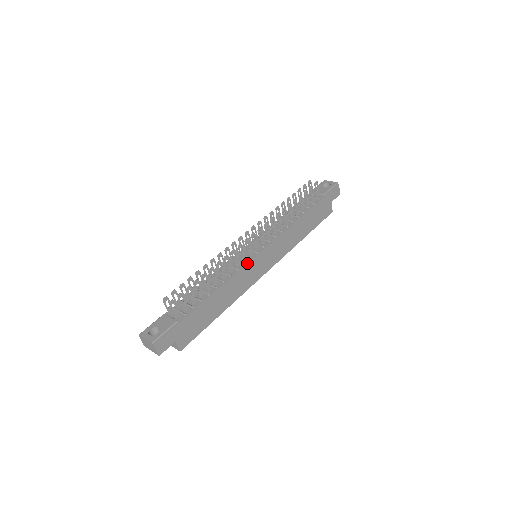
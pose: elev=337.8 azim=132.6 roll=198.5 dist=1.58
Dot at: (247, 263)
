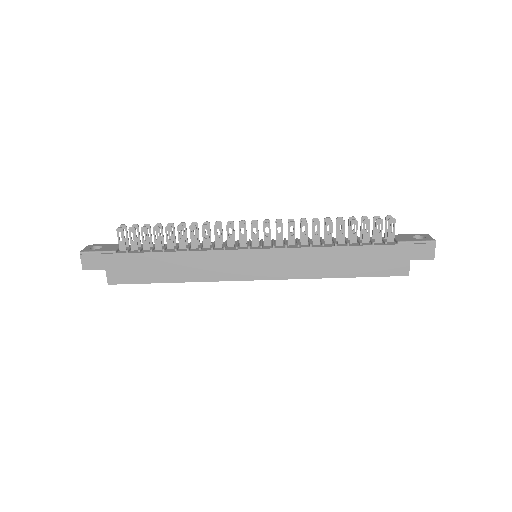
Dot at: (228, 249)
